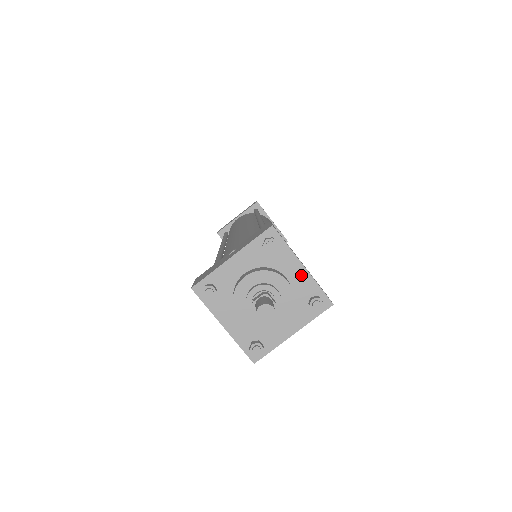
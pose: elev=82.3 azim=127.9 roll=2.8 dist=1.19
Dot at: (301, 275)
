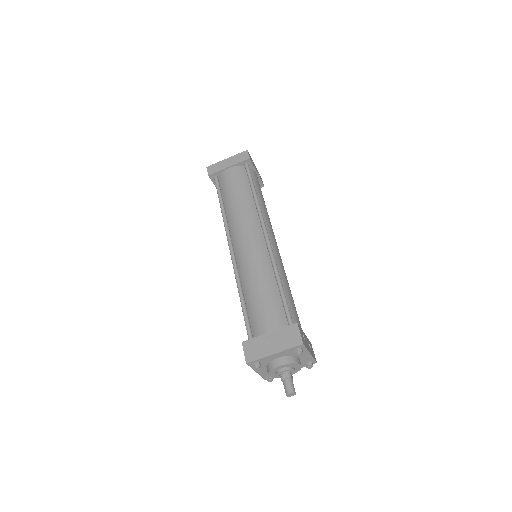
Dot at: (307, 356)
